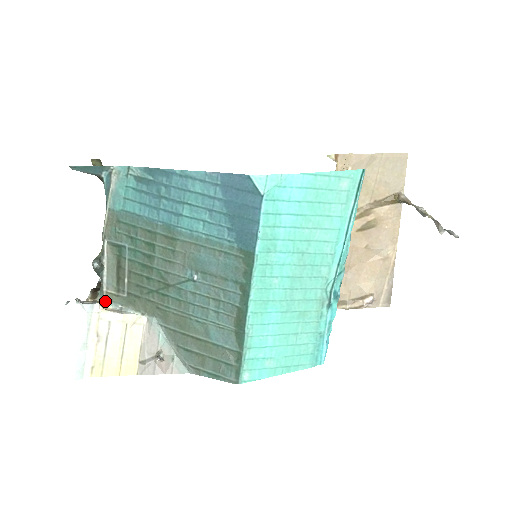
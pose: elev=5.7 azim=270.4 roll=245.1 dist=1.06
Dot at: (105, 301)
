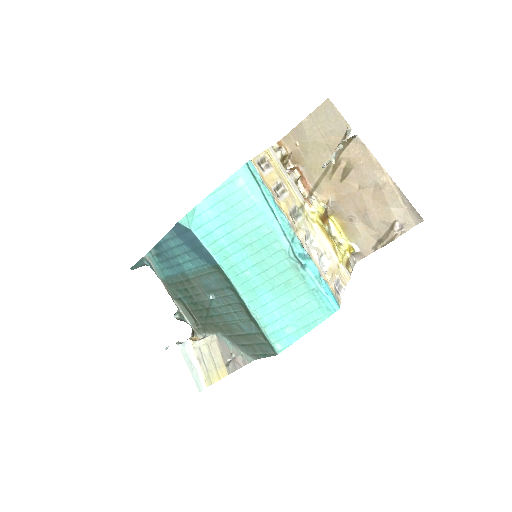
Dot at: (198, 335)
